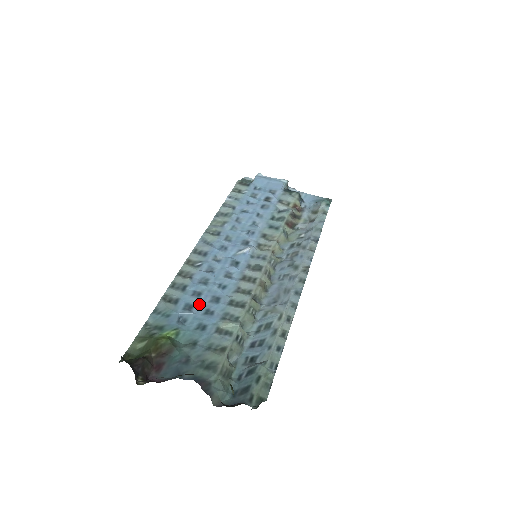
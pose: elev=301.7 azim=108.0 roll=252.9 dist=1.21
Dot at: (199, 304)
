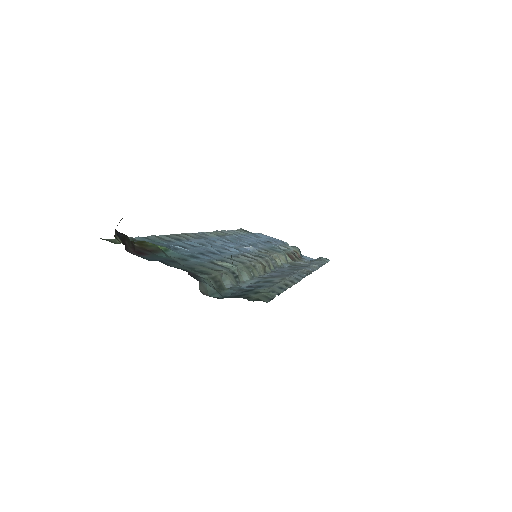
Dot at: (193, 249)
